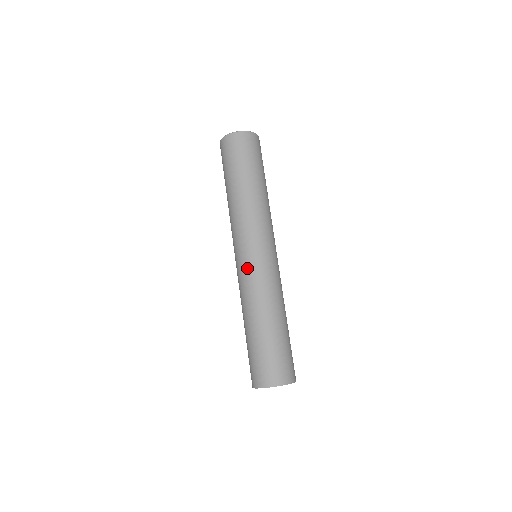
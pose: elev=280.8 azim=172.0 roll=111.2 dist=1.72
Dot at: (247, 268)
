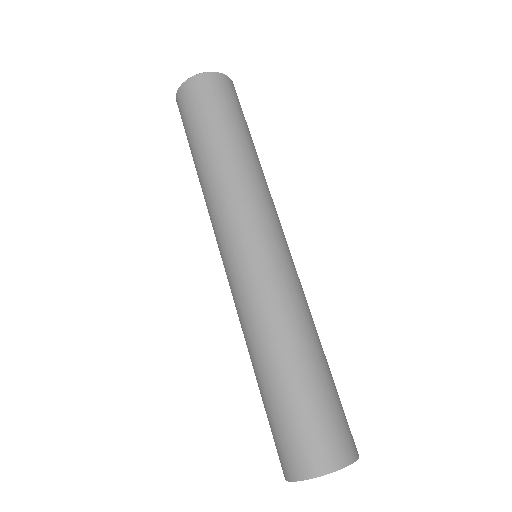
Dot at: (239, 276)
